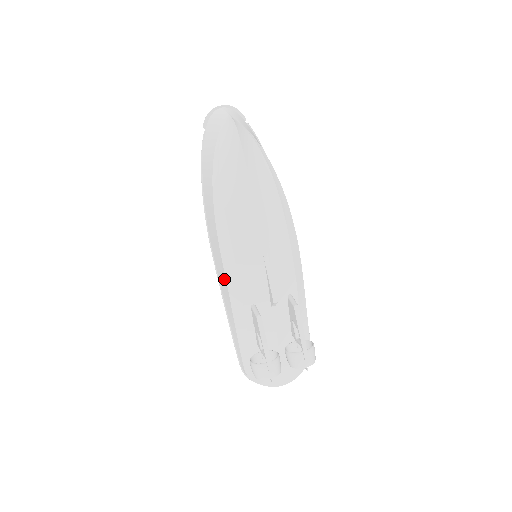
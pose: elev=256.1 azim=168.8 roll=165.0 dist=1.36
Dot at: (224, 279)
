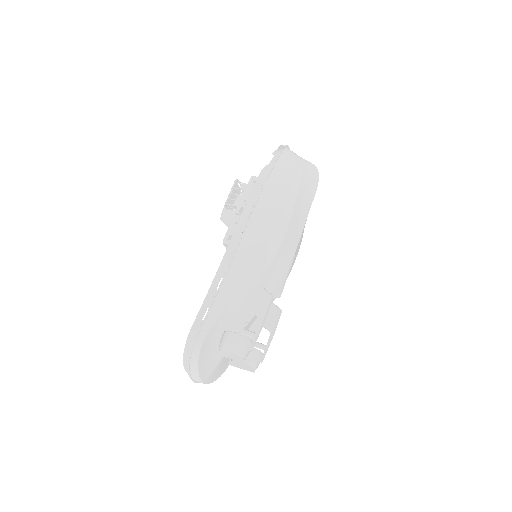
Dot at: (258, 250)
